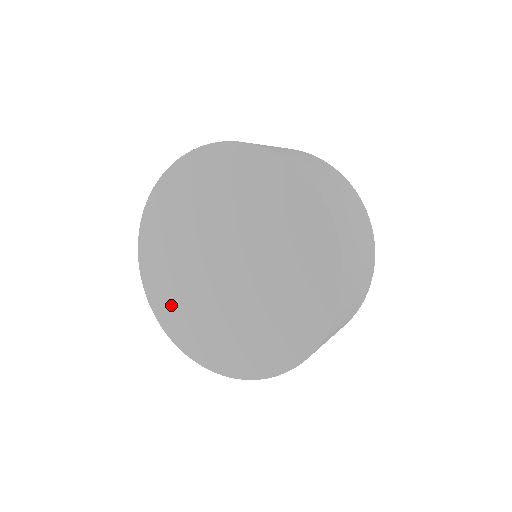
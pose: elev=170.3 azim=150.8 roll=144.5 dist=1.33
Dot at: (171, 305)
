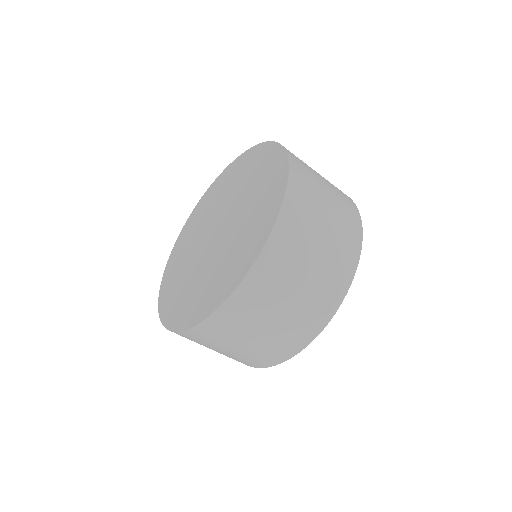
Dot at: (173, 271)
